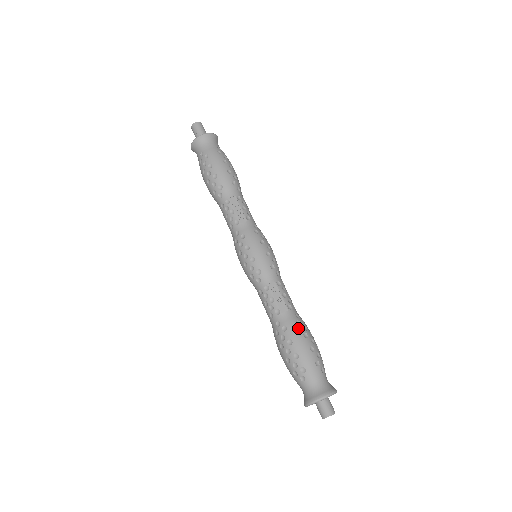
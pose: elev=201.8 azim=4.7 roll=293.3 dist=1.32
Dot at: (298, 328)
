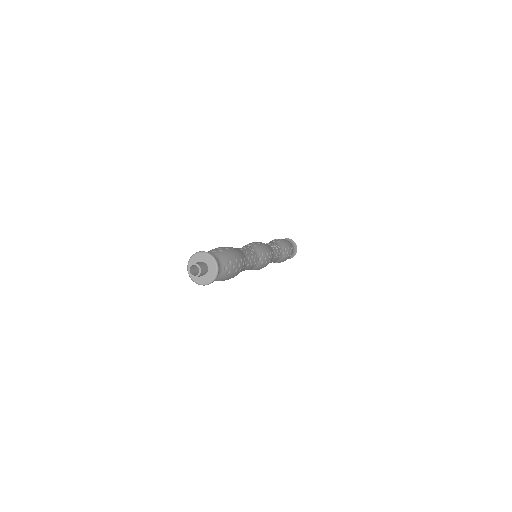
Dot at: (242, 256)
